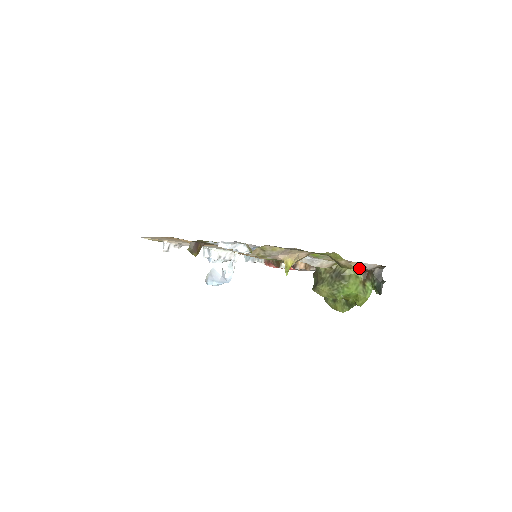
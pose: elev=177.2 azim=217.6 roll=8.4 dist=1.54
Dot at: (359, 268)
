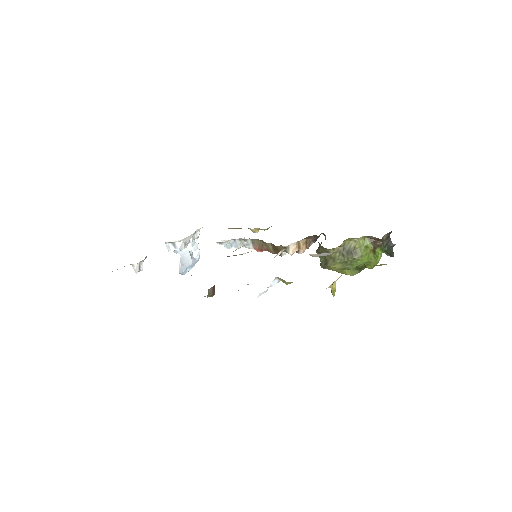
Dot at: (367, 238)
